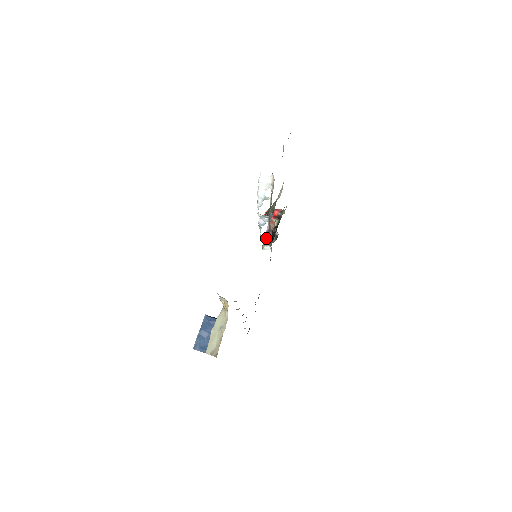
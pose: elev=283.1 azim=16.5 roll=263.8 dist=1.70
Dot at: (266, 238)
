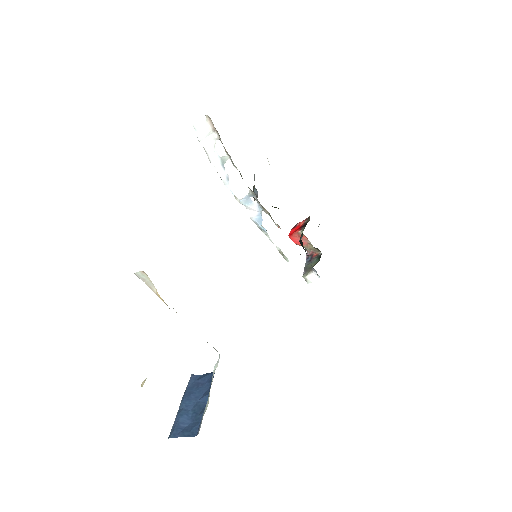
Dot at: (306, 266)
